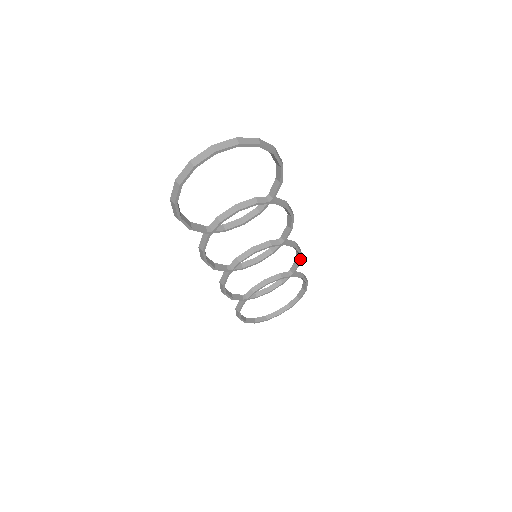
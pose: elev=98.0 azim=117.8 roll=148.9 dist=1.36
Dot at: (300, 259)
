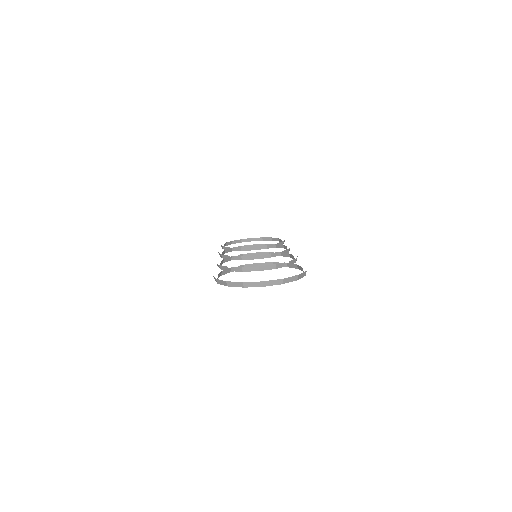
Dot at: occluded
